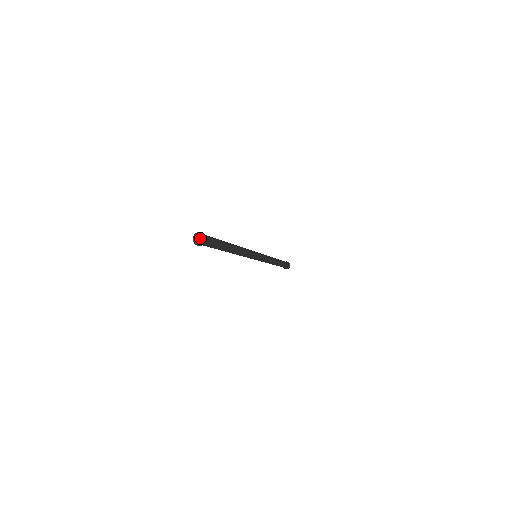
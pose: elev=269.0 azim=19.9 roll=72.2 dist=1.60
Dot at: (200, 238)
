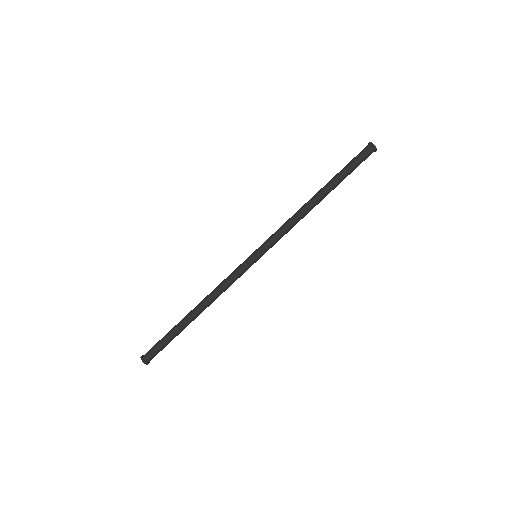
Dot at: (144, 361)
